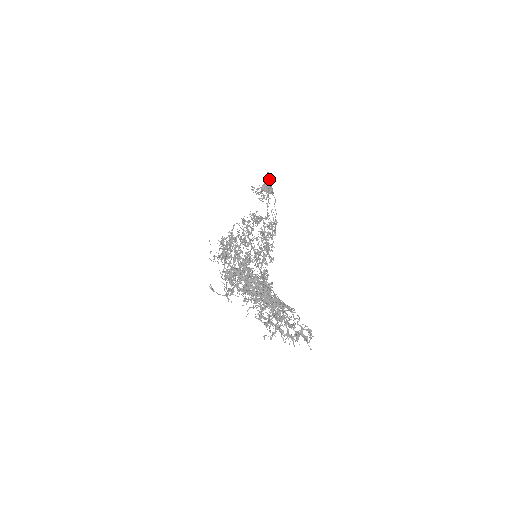
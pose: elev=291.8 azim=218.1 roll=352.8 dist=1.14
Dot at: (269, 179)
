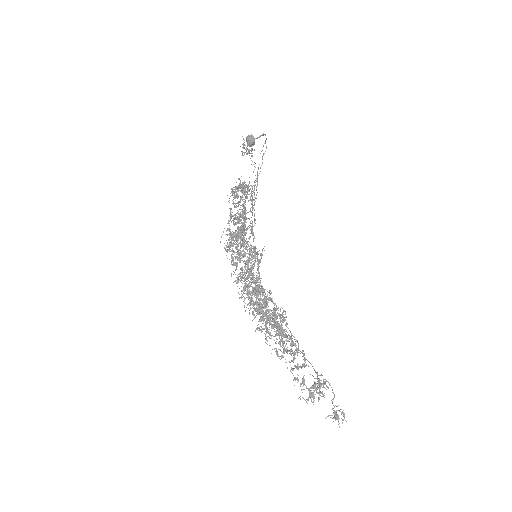
Dot at: (259, 136)
